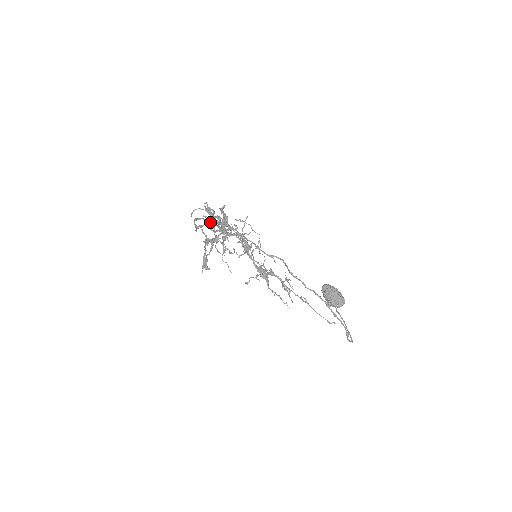
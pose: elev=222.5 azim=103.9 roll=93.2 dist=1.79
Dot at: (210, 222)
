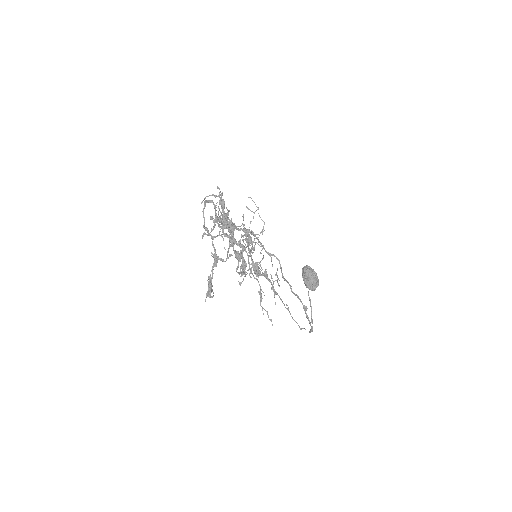
Dot at: (222, 227)
